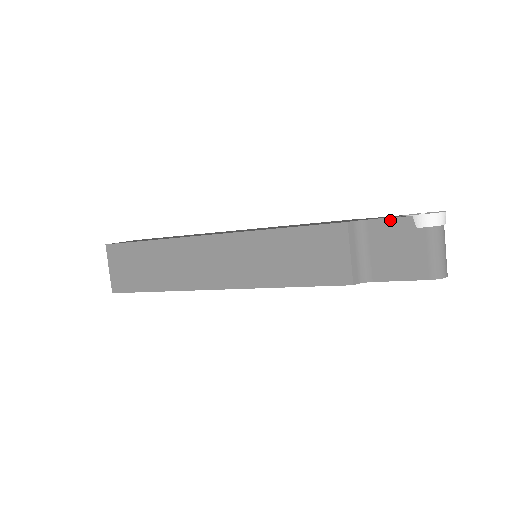
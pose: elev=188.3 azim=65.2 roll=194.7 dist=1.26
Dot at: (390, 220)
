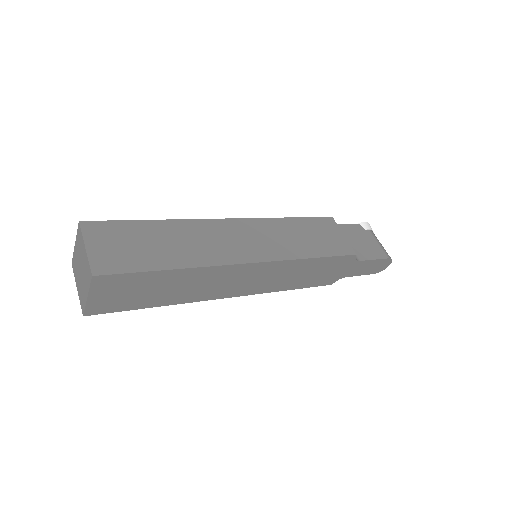
Dot at: (349, 225)
